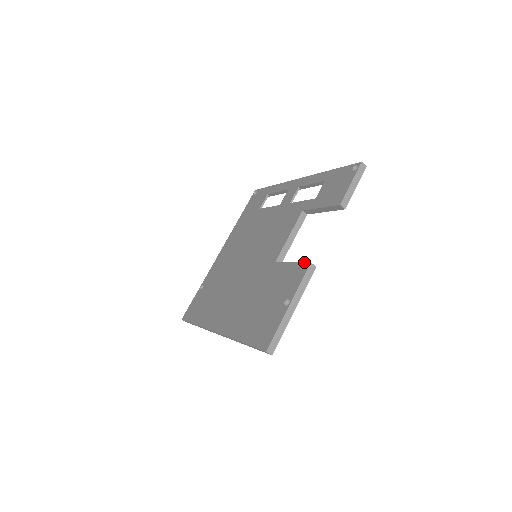
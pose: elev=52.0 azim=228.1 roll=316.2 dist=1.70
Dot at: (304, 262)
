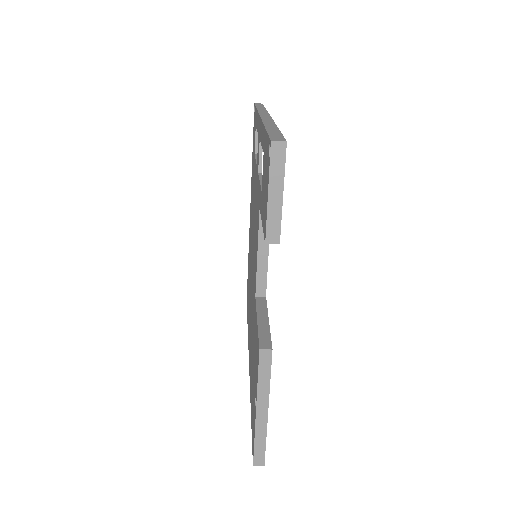
Dot at: (258, 339)
